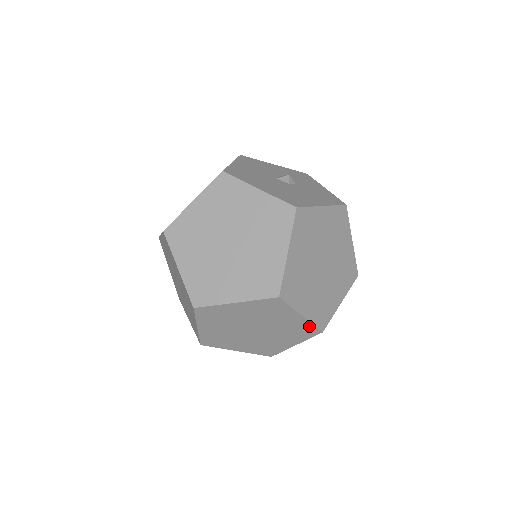
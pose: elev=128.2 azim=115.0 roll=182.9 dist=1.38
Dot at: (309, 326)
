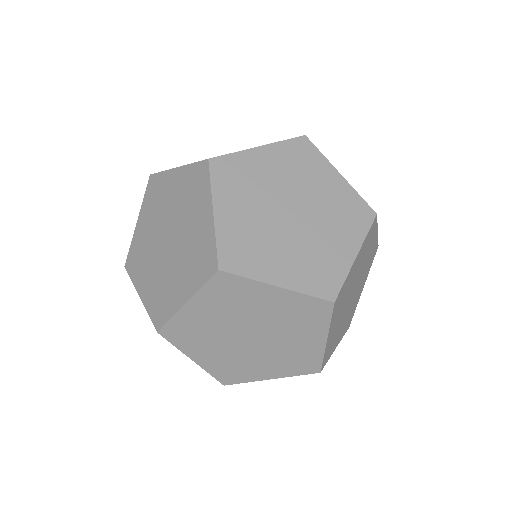
Dot at: (212, 245)
